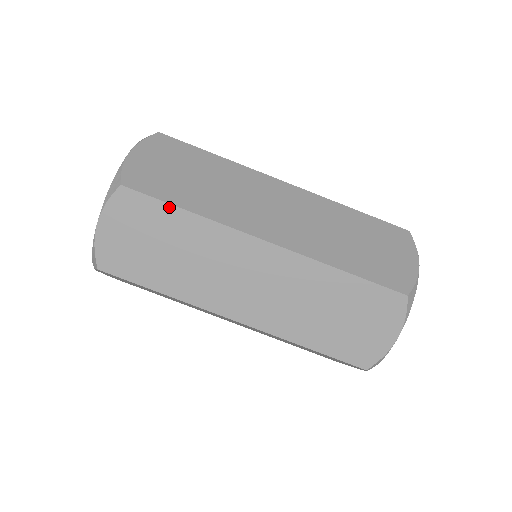
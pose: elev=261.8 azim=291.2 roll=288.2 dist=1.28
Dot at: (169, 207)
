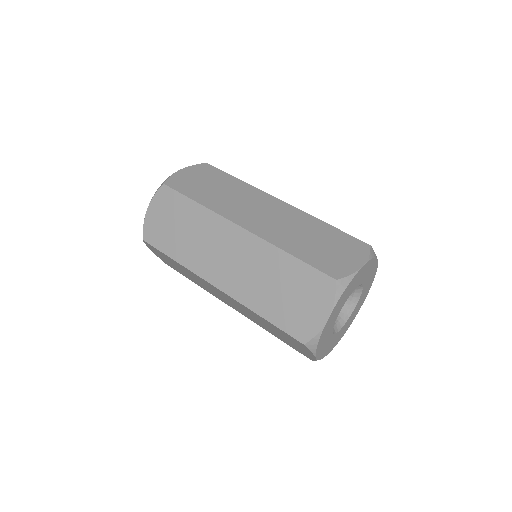
Dot at: (187, 199)
